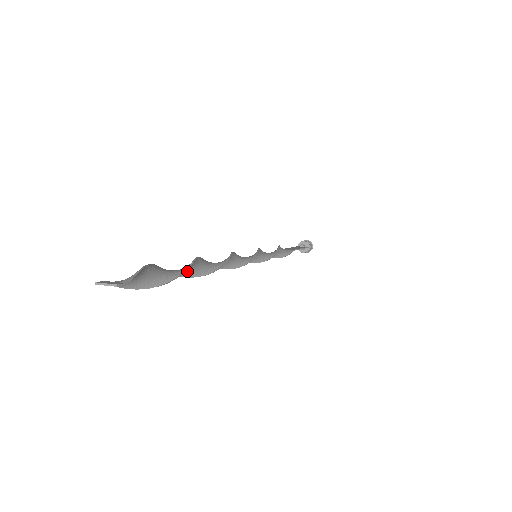
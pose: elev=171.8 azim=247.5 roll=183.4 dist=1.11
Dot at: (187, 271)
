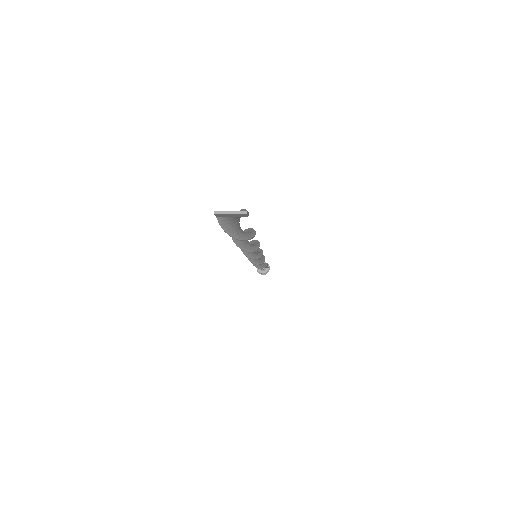
Dot at: occluded
